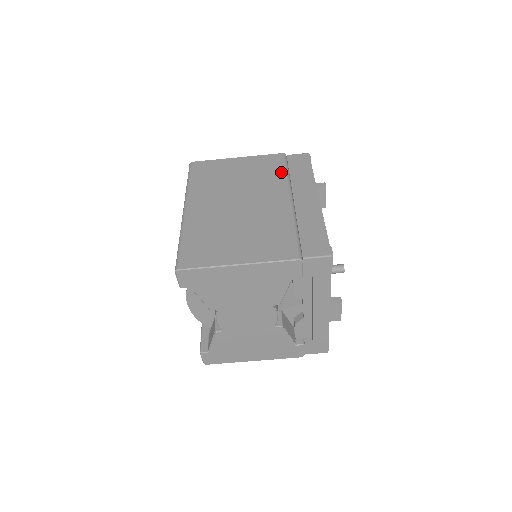
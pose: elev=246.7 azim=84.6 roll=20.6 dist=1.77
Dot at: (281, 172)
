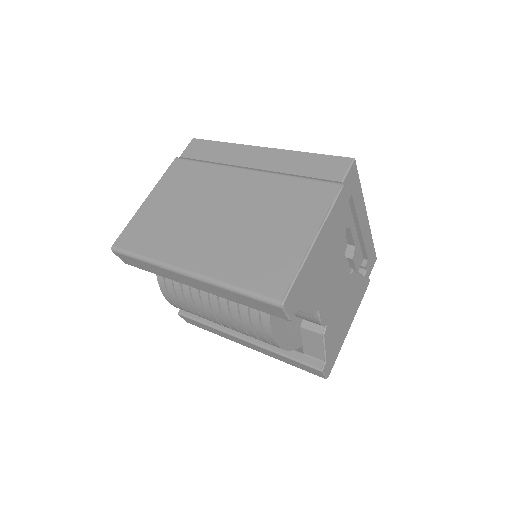
Dot at: (203, 167)
